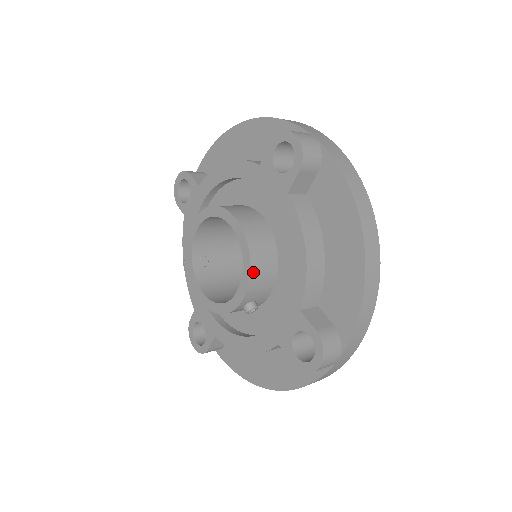
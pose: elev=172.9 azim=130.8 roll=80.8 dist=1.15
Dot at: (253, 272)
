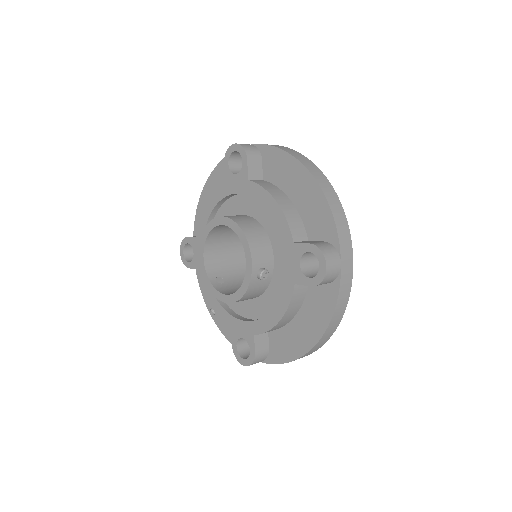
Dot at: (249, 240)
